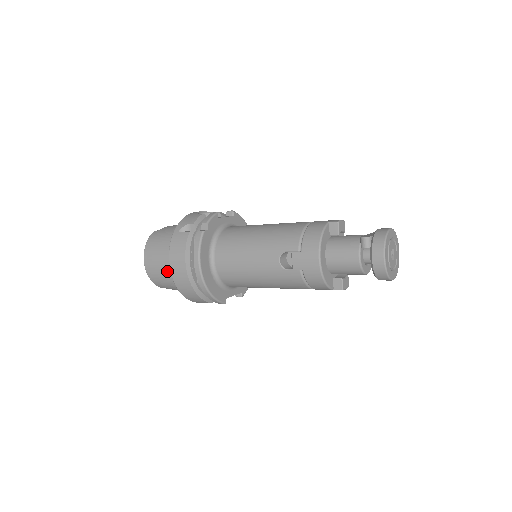
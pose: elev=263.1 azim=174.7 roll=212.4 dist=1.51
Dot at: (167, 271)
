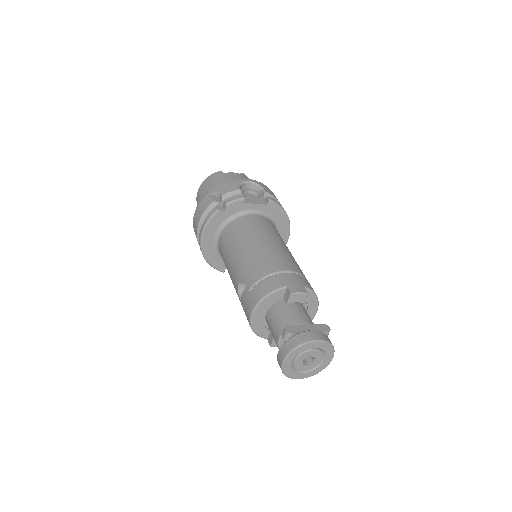
Dot at: occluded
